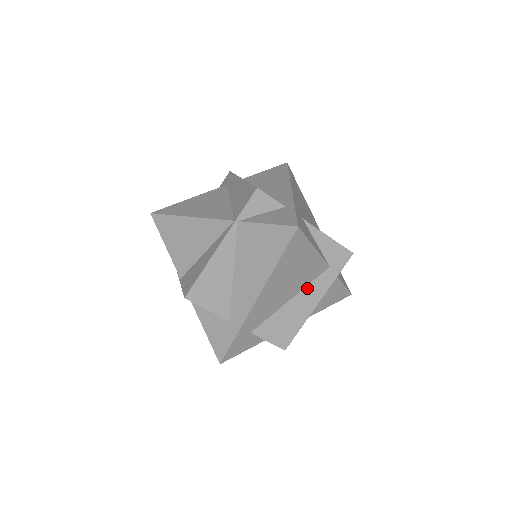
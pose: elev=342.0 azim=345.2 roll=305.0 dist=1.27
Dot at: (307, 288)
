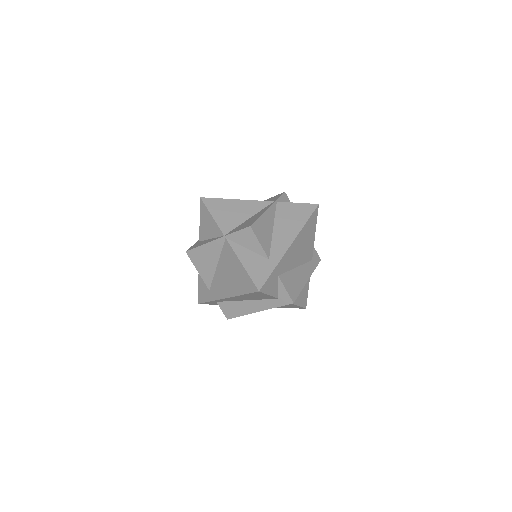
Dot at: (303, 266)
